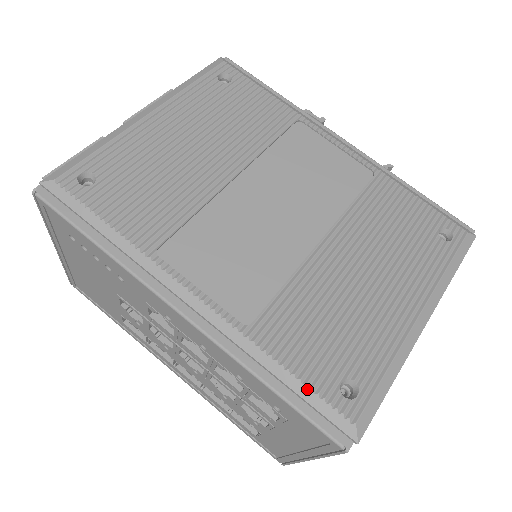
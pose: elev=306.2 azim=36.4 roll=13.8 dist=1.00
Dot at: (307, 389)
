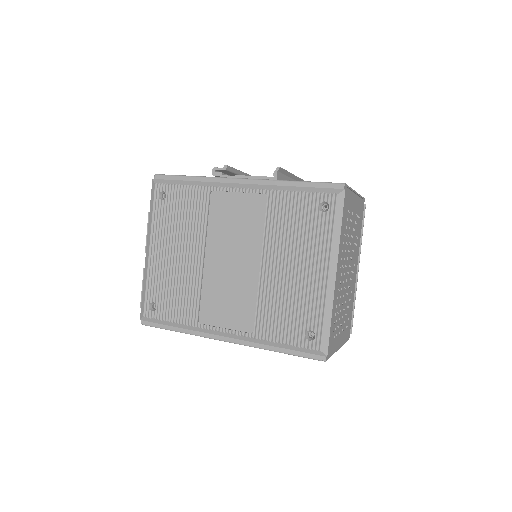
Dot at: (292, 346)
